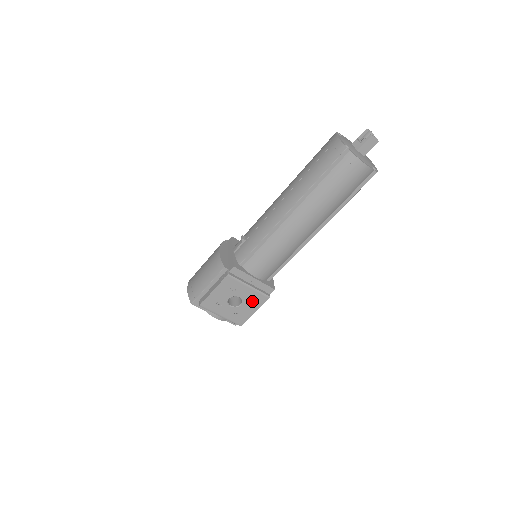
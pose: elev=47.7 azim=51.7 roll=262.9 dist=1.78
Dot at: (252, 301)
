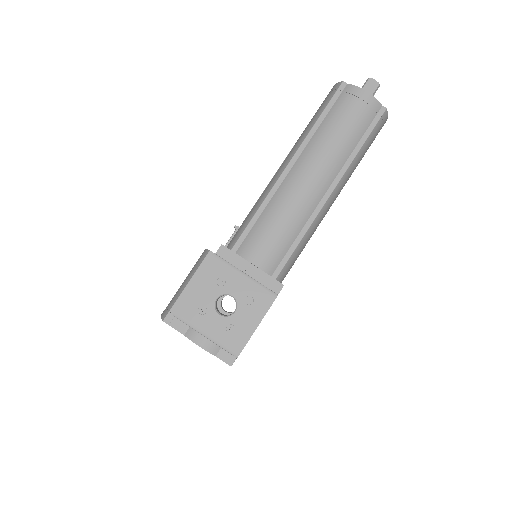
Dot at: (251, 303)
